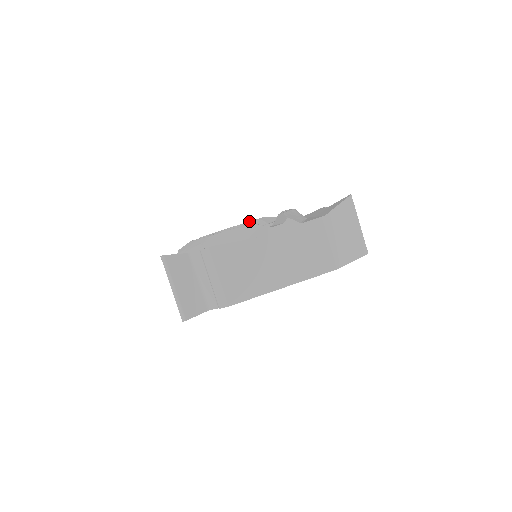
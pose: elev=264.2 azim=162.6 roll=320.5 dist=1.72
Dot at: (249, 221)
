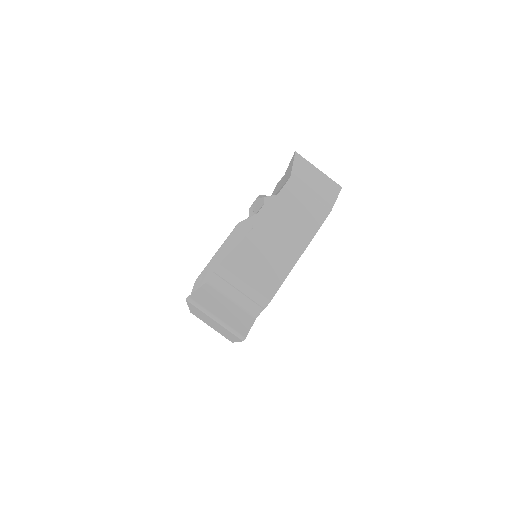
Dot at: occluded
